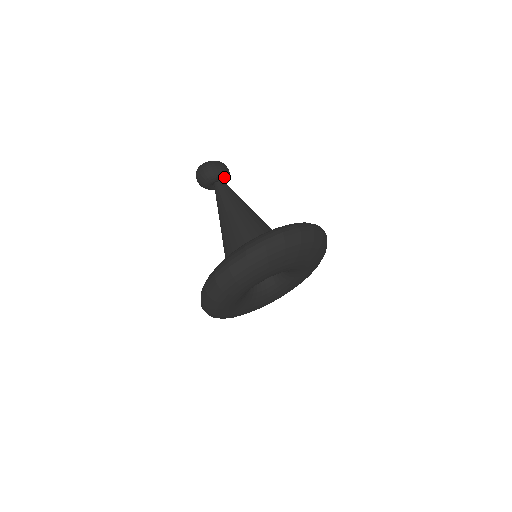
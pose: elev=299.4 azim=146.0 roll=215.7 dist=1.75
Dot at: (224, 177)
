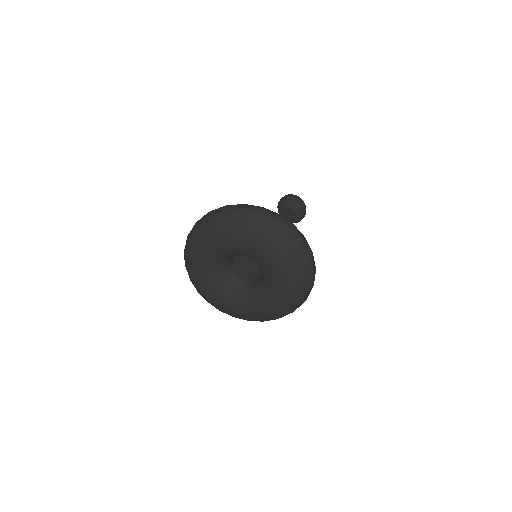
Dot at: (294, 208)
